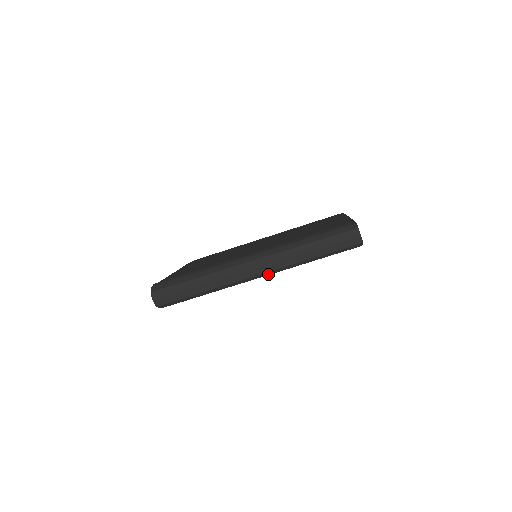
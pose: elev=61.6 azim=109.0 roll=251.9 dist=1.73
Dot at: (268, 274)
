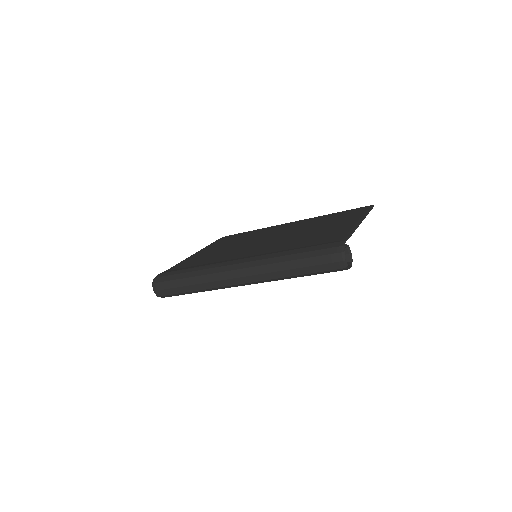
Dot at: (254, 283)
